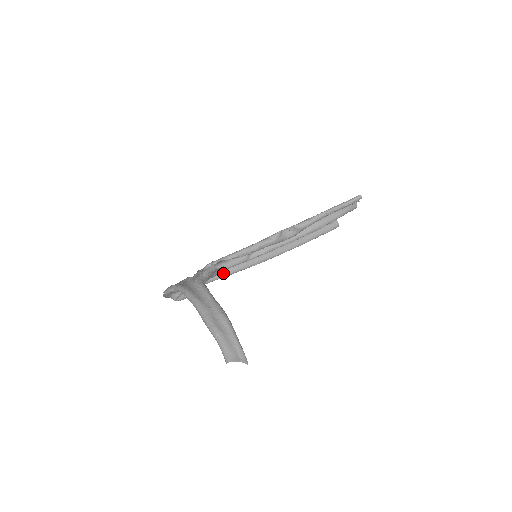
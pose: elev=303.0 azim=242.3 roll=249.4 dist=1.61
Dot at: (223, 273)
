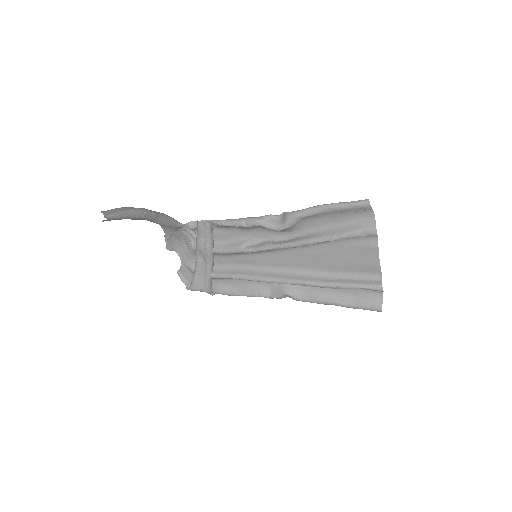
Dot at: (229, 272)
